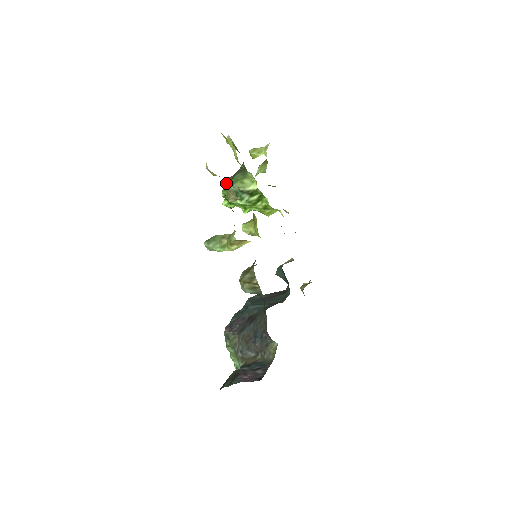
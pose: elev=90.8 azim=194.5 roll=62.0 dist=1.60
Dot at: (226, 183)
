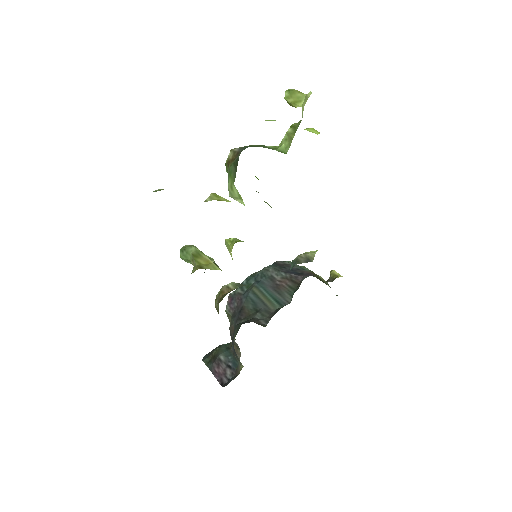
Dot at: occluded
